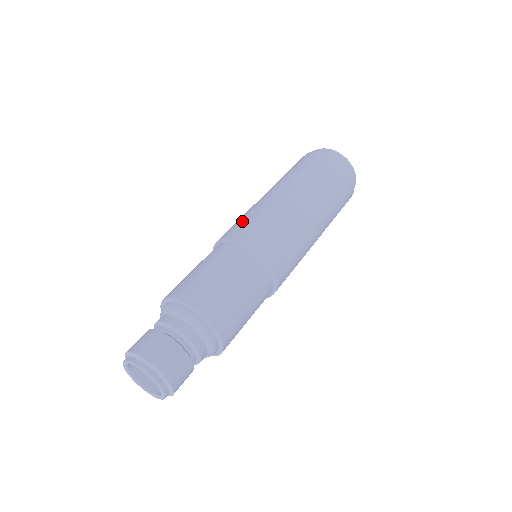
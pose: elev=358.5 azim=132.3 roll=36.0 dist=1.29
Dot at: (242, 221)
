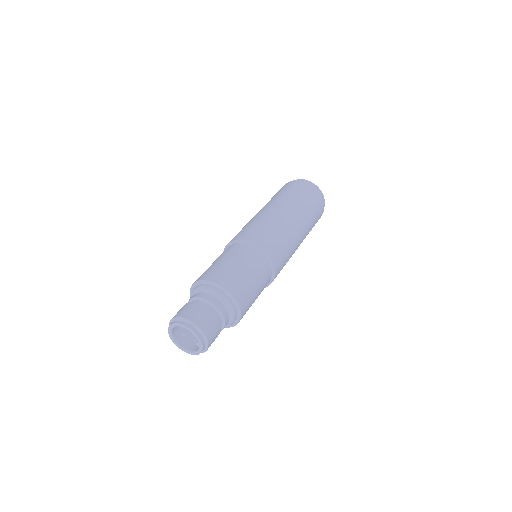
Dot at: (242, 230)
